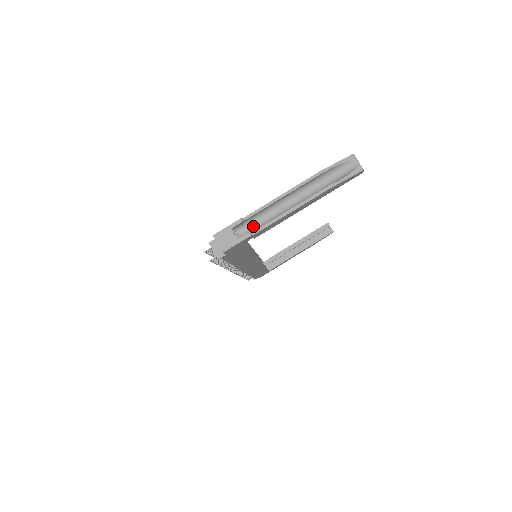
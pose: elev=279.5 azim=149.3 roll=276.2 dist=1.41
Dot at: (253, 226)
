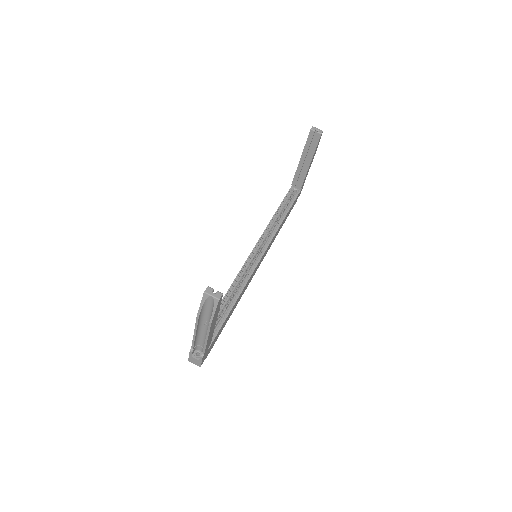
Dot at: (201, 344)
